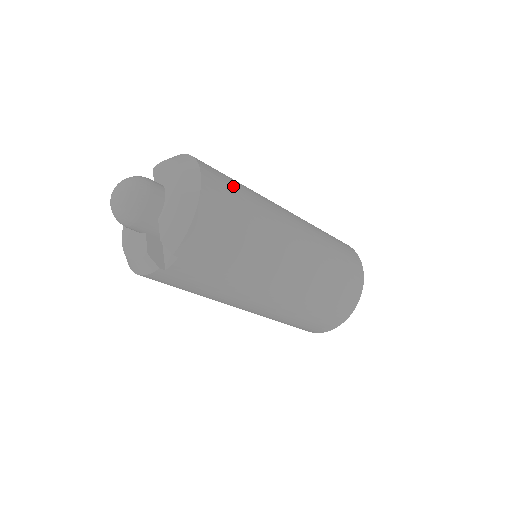
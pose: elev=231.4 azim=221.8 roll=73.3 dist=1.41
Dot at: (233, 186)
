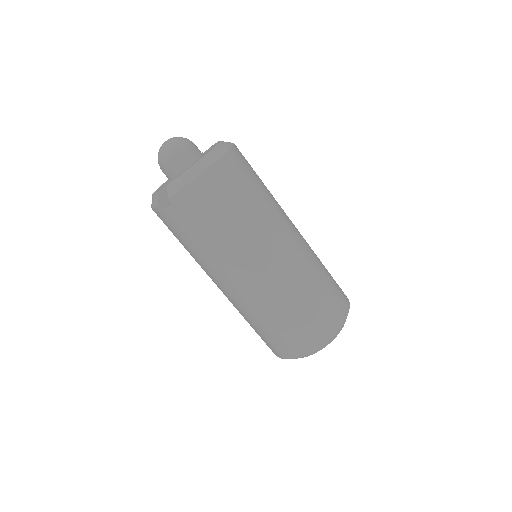
Dot at: (249, 181)
